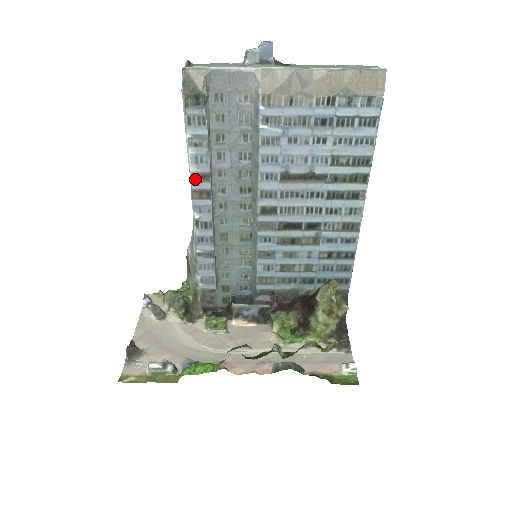
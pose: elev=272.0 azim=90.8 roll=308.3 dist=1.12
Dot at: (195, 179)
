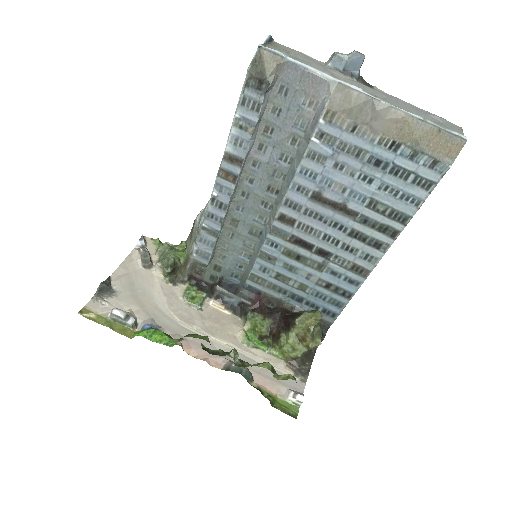
Dot at: (227, 159)
